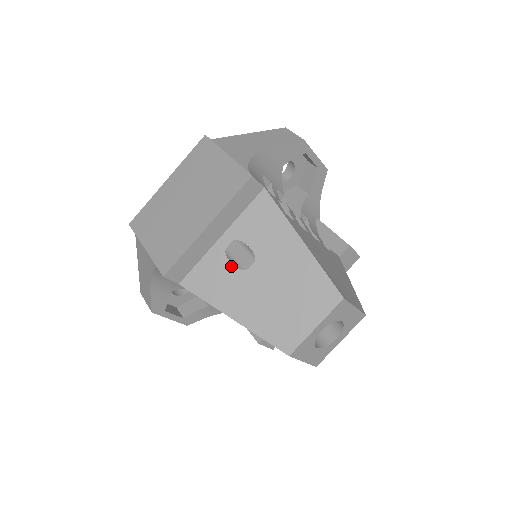
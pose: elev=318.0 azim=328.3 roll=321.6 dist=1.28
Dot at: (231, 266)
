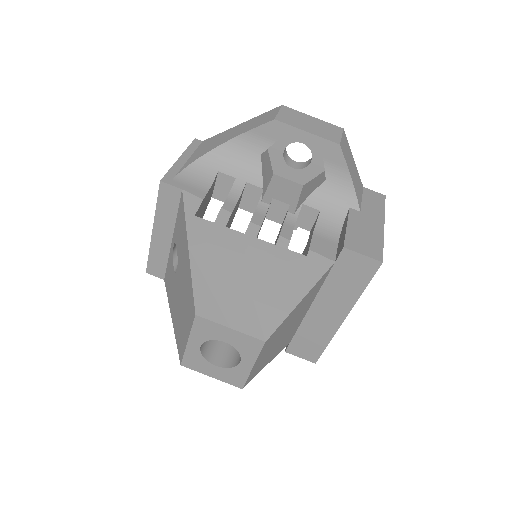
Dot at: (173, 267)
